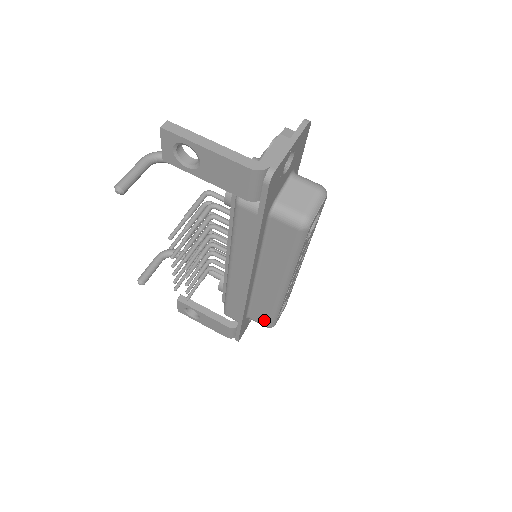
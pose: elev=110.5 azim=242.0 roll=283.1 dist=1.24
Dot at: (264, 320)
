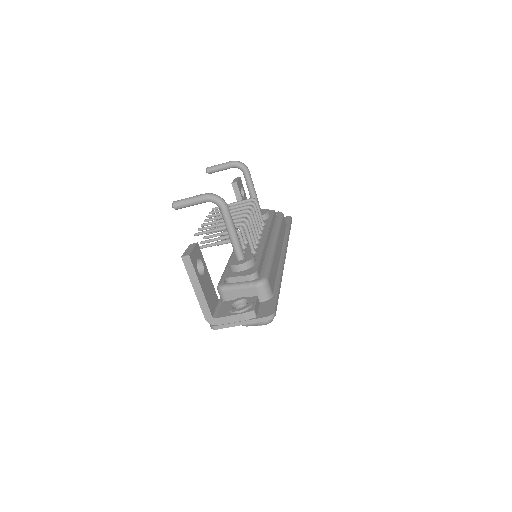
Dot at: occluded
